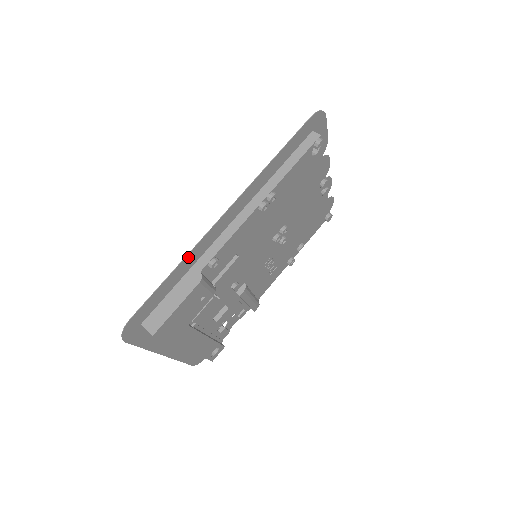
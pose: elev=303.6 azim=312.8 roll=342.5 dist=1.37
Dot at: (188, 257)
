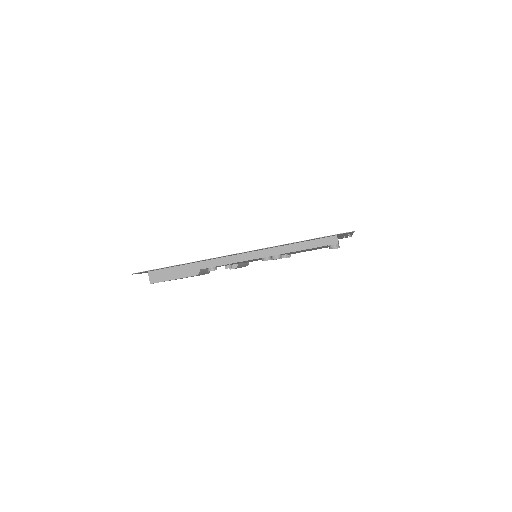
Dot at: (196, 261)
